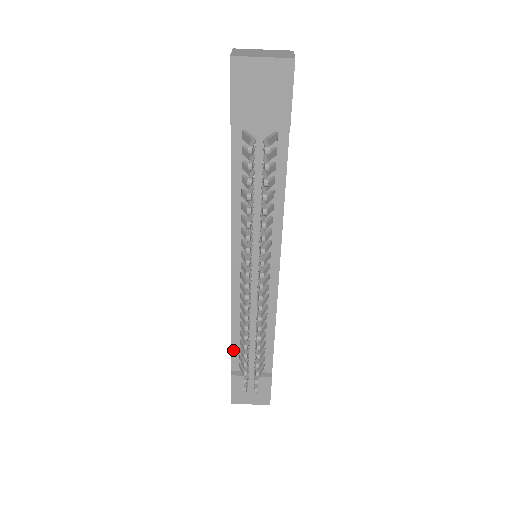
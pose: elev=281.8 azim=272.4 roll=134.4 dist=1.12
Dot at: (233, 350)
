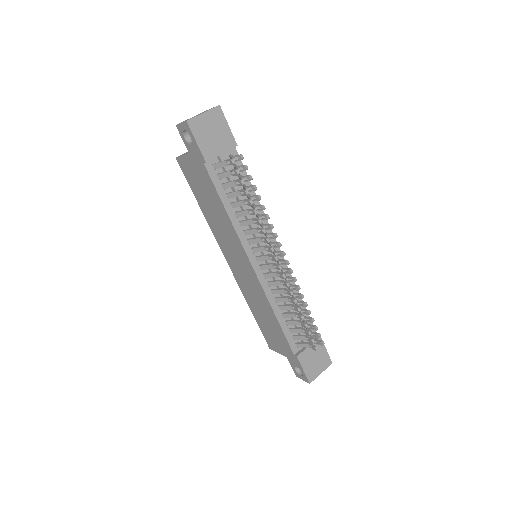
Dot at: (286, 335)
